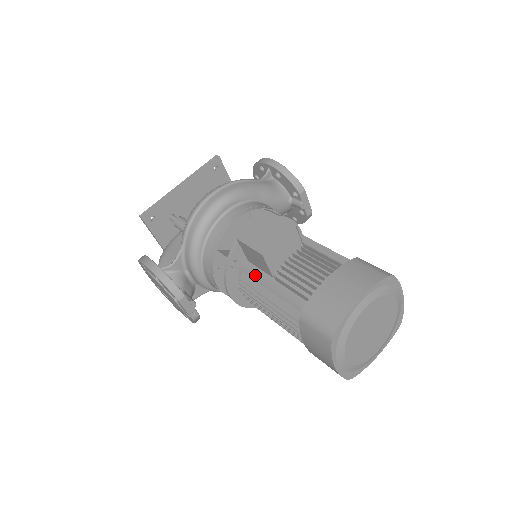
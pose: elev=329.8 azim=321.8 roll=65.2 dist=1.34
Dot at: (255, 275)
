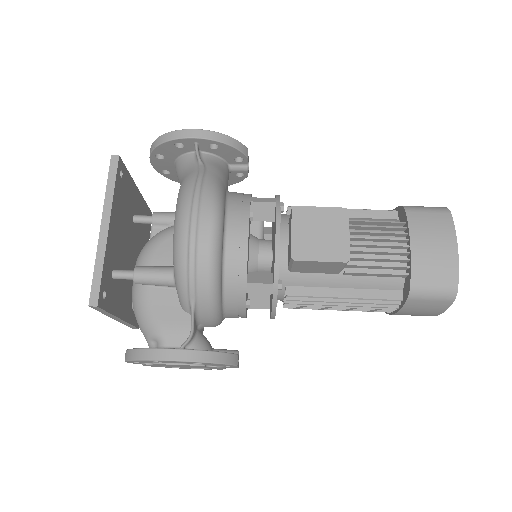
Dot at: (308, 282)
